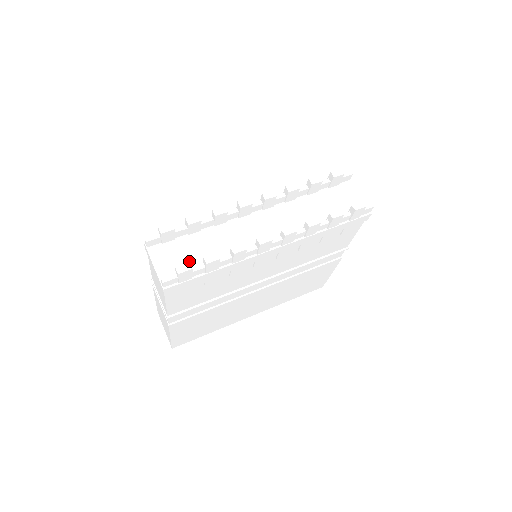
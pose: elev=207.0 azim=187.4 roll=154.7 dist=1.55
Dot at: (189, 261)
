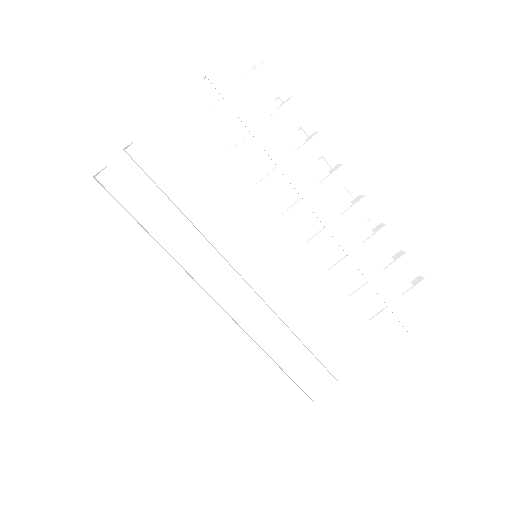
Dot at: occluded
